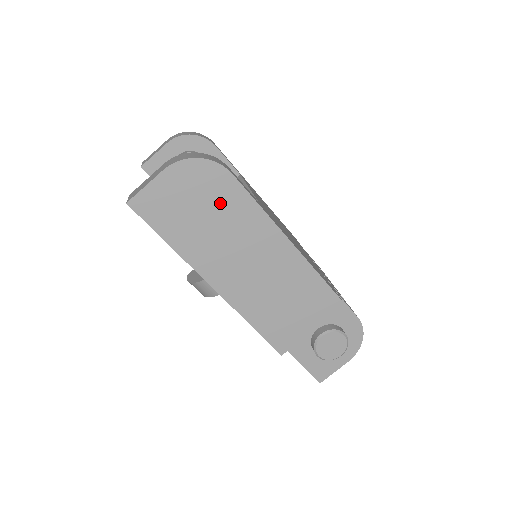
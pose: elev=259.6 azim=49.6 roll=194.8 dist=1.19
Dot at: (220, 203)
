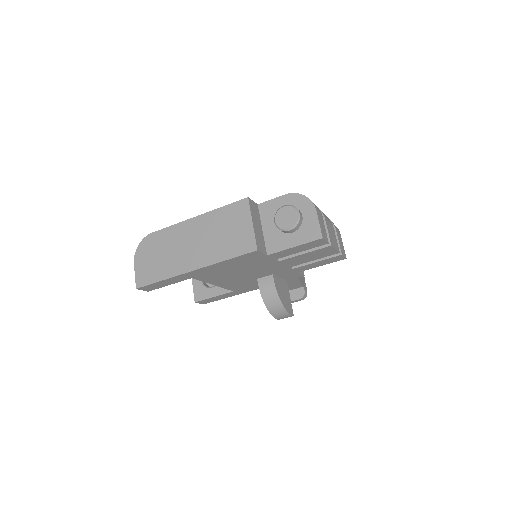
Dot at: (159, 245)
